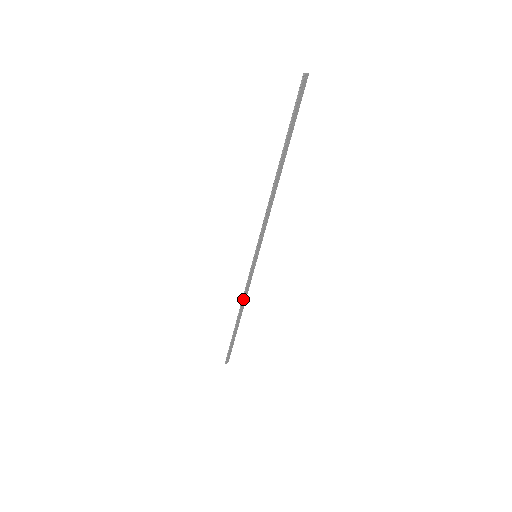
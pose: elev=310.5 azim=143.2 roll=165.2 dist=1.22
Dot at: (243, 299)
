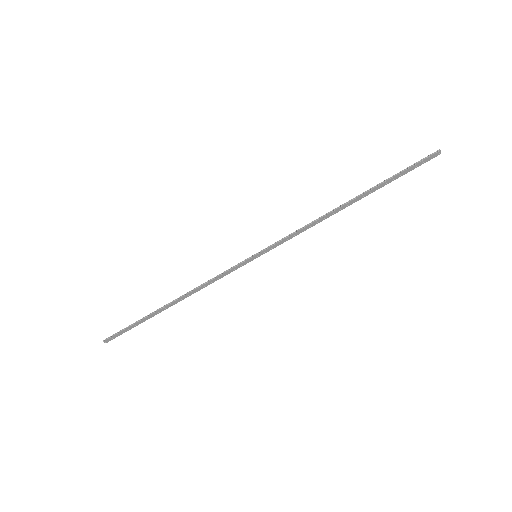
Dot at: (200, 286)
